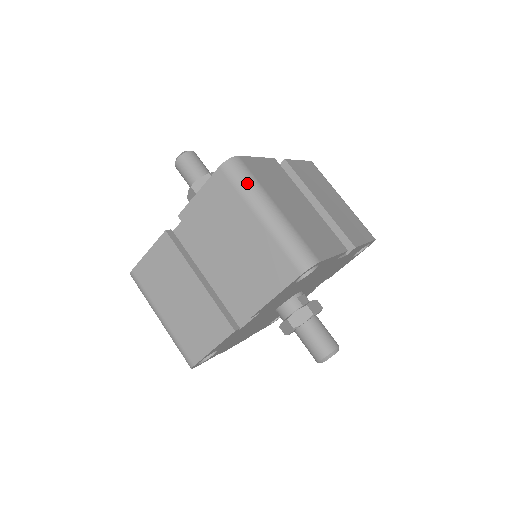
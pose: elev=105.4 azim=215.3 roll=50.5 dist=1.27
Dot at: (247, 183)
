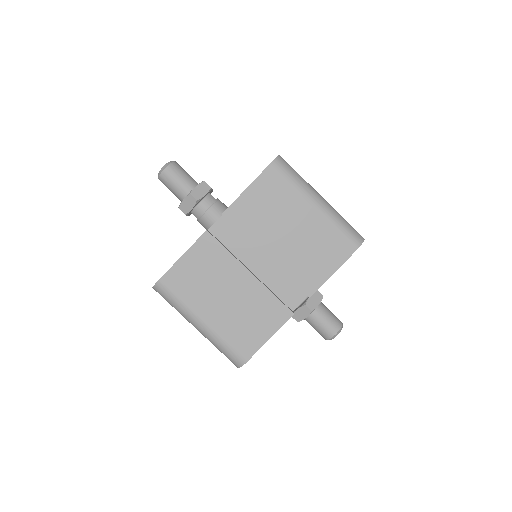
Dot at: (297, 177)
